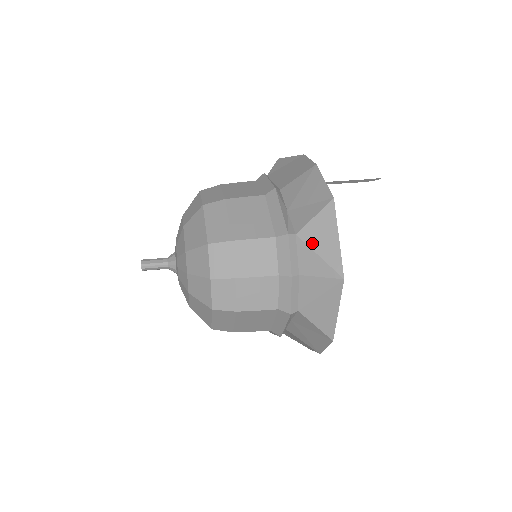
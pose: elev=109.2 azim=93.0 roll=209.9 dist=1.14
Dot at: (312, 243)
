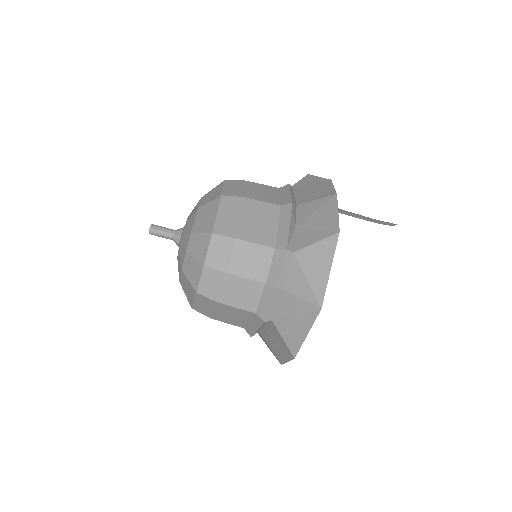
Dot at: (305, 266)
